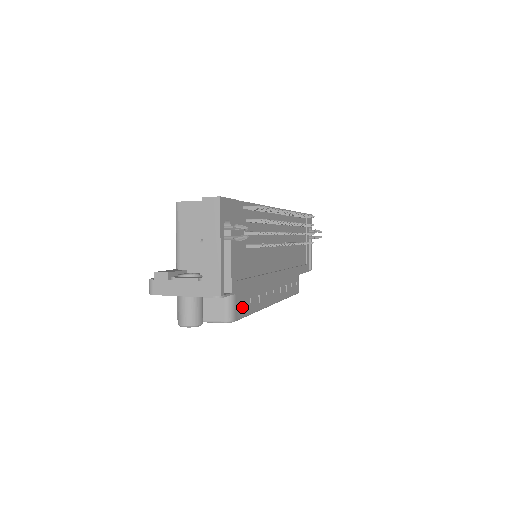
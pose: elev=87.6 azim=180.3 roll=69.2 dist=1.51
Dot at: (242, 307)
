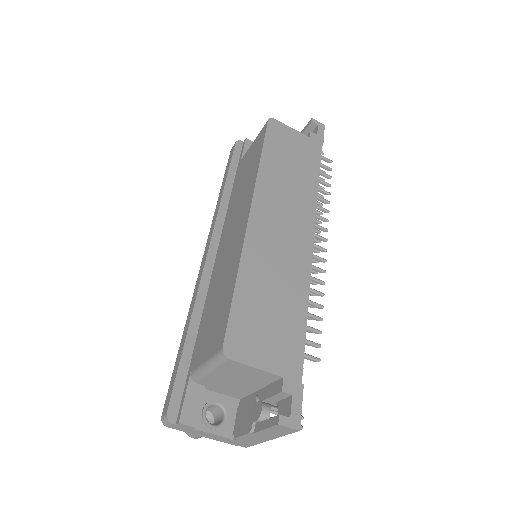
Dot at: occluded
